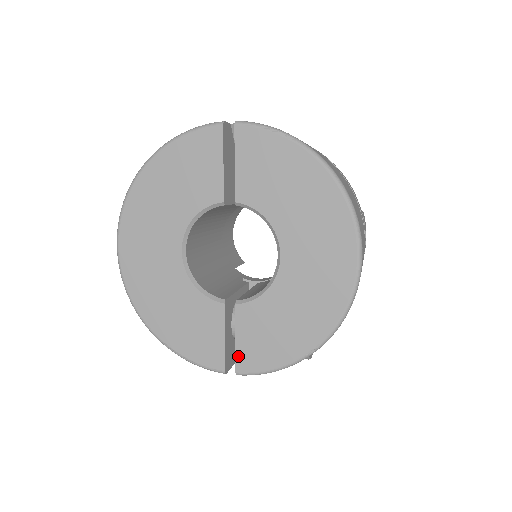
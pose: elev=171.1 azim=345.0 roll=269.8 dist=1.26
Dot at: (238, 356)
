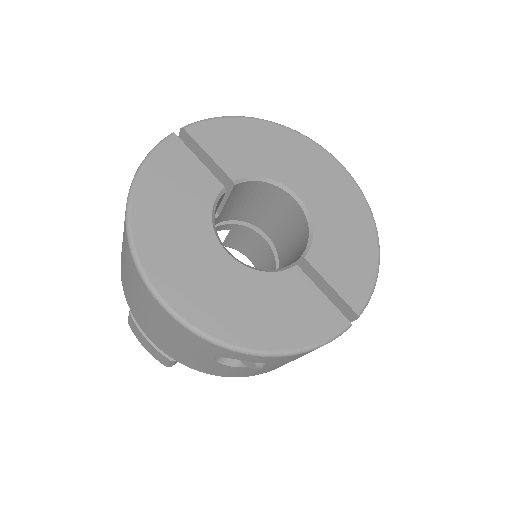
Dot at: (345, 298)
